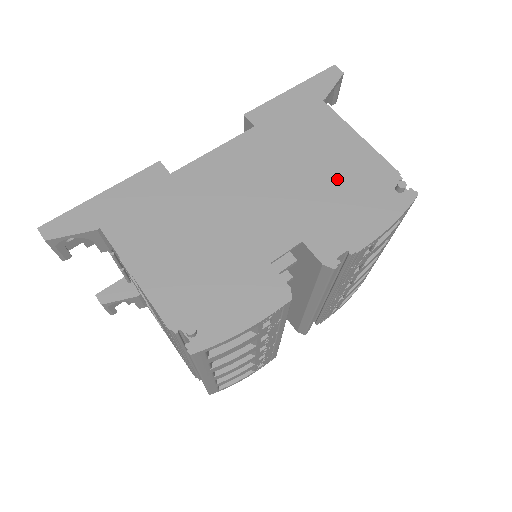
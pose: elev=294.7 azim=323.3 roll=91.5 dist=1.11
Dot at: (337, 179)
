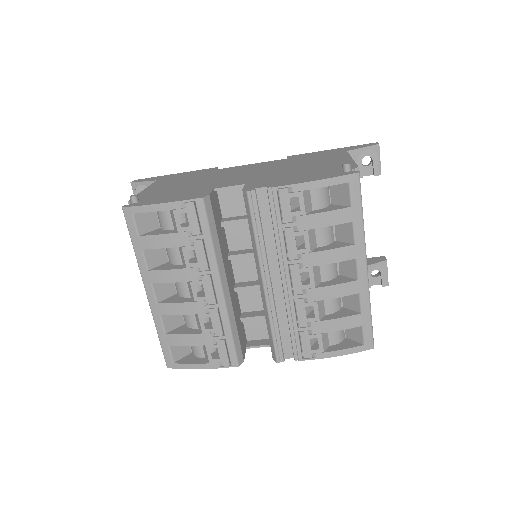
Dot at: (307, 169)
